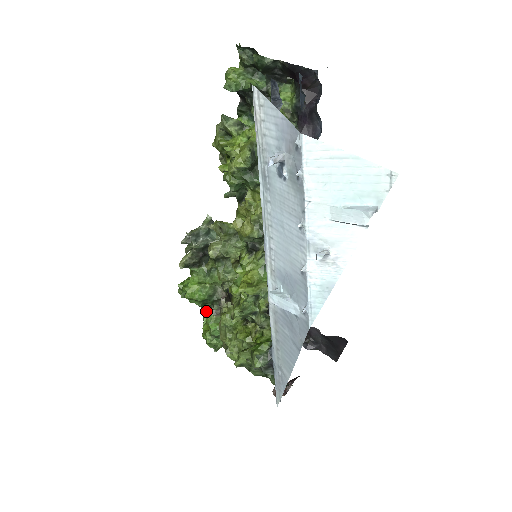
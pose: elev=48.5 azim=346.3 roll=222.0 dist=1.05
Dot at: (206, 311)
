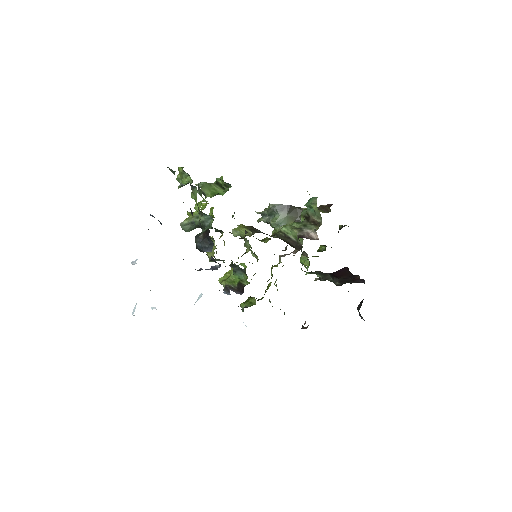
Dot at: occluded
